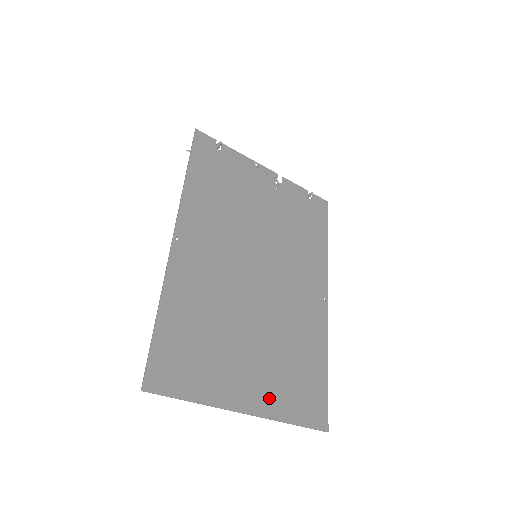
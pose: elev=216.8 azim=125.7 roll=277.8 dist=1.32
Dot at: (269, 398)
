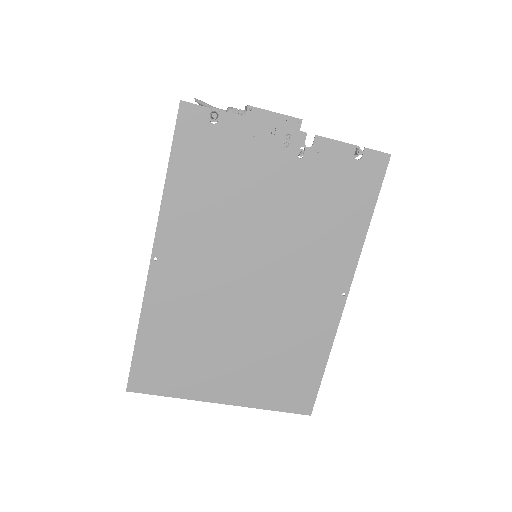
Dot at: (248, 392)
